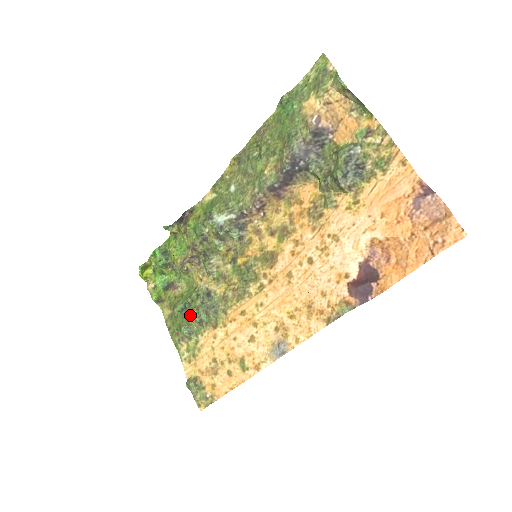
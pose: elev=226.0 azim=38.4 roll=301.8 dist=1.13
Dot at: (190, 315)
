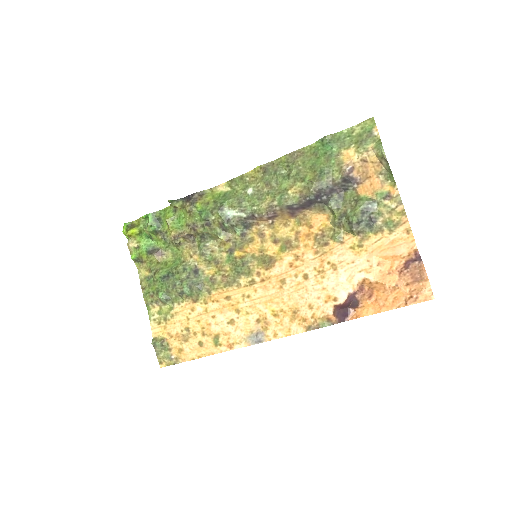
Dot at: (172, 284)
